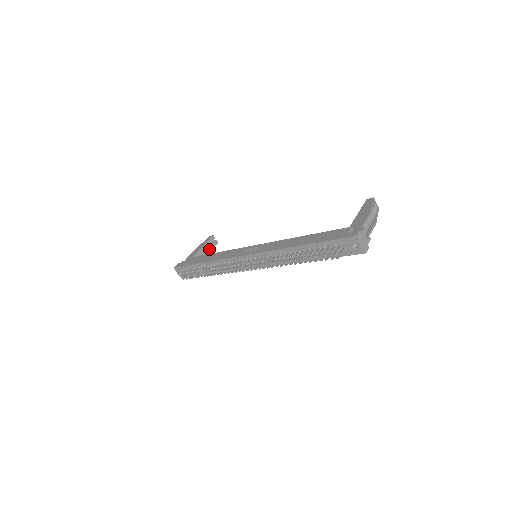
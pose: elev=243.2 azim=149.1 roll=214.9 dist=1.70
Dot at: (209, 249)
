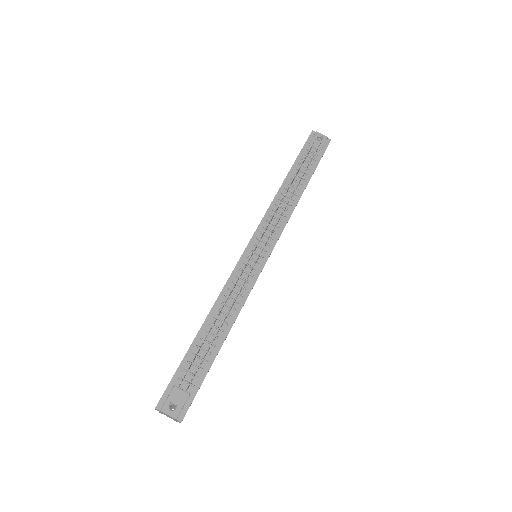
Dot at: occluded
